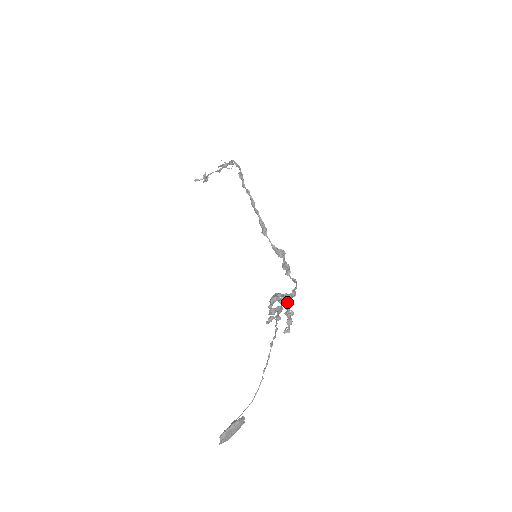
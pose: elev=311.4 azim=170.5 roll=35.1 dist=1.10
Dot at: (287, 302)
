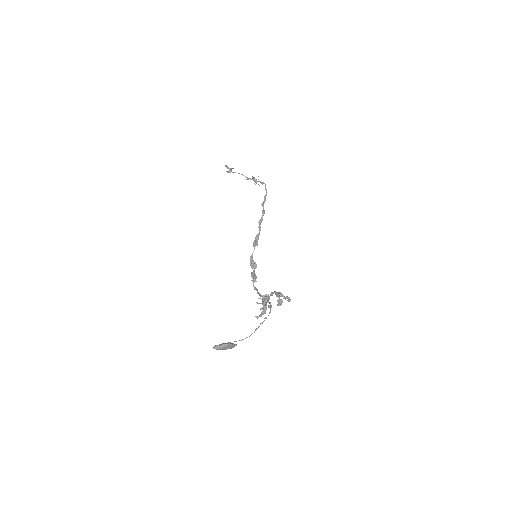
Dot at: occluded
